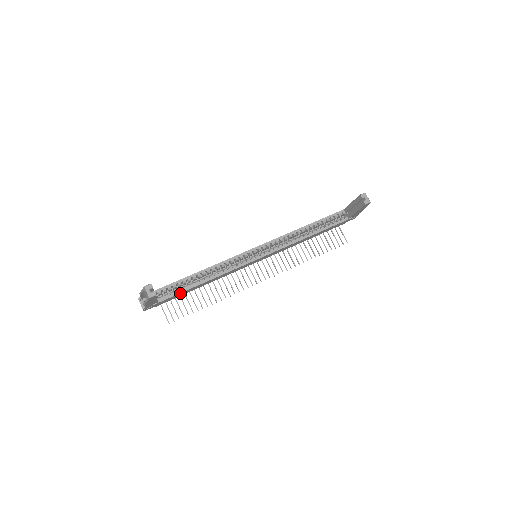
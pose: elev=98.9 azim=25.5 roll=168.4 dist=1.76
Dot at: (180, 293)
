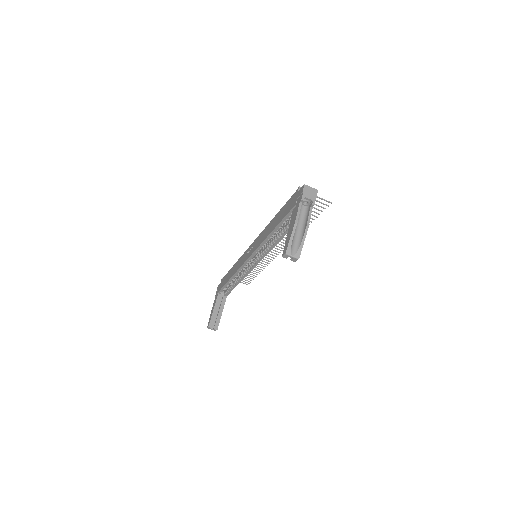
Dot at: (233, 288)
